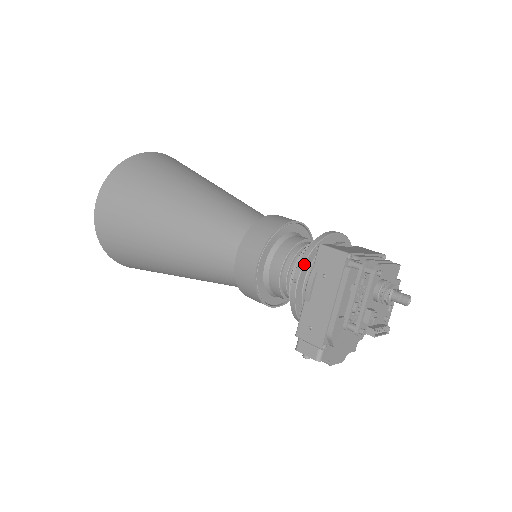
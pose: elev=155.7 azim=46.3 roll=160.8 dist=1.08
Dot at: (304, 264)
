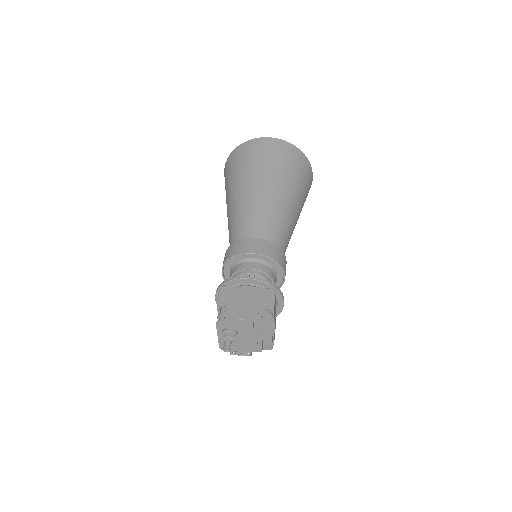
Dot at: (217, 292)
